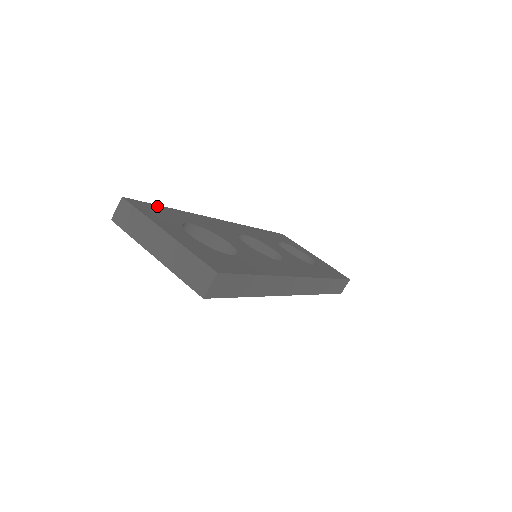
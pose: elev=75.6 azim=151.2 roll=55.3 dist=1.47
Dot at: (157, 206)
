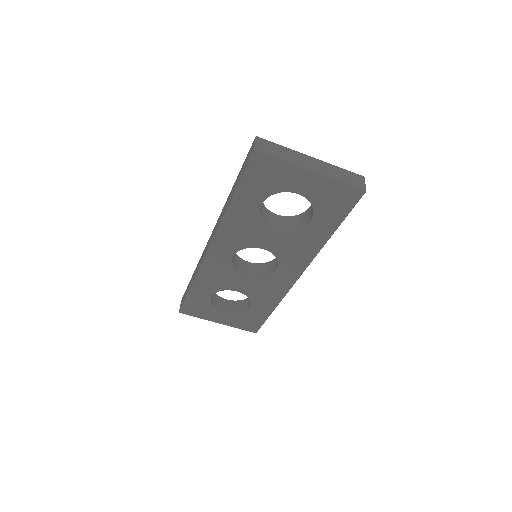
Dot at: occluded
